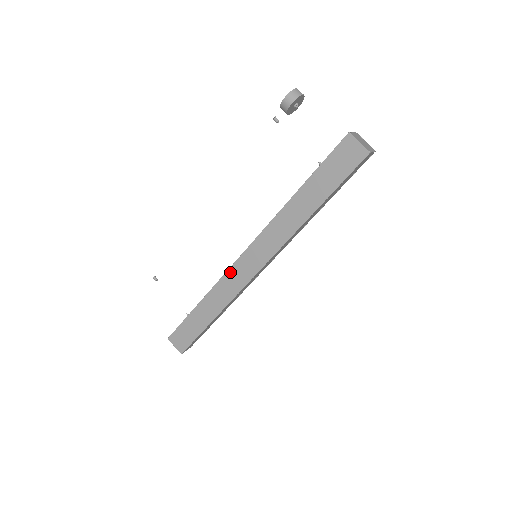
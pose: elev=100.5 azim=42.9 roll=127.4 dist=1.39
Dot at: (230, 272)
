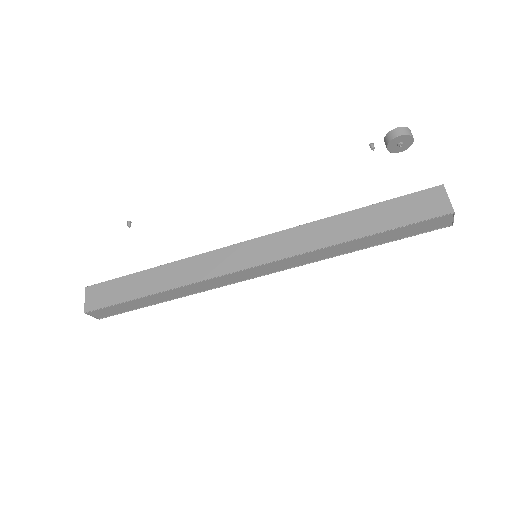
Dot at: (217, 252)
